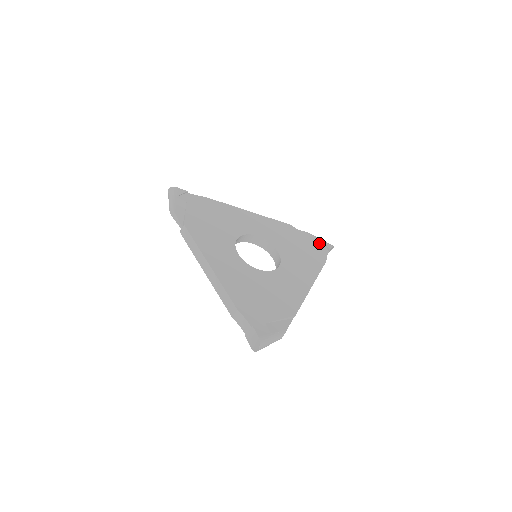
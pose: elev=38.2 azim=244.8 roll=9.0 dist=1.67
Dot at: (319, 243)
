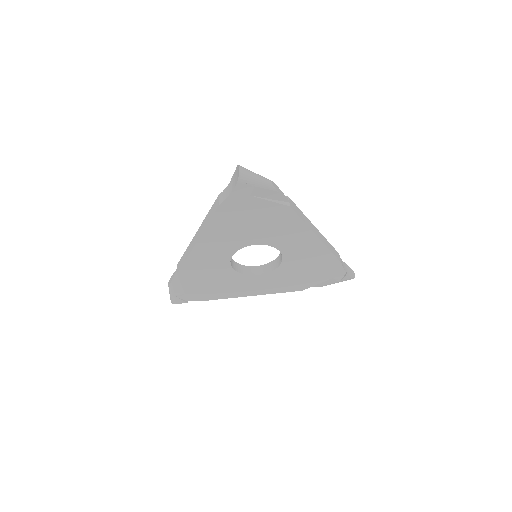
Dot at: occluded
